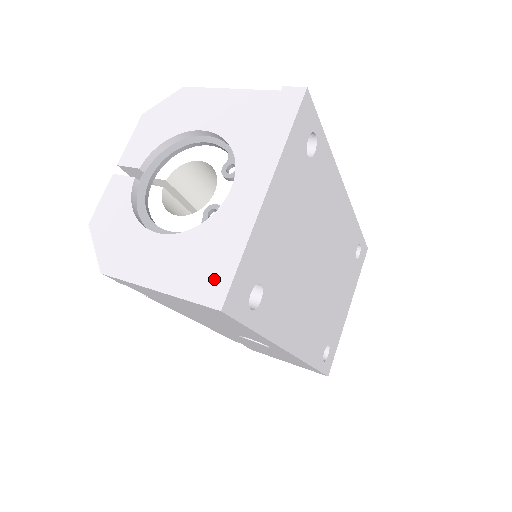
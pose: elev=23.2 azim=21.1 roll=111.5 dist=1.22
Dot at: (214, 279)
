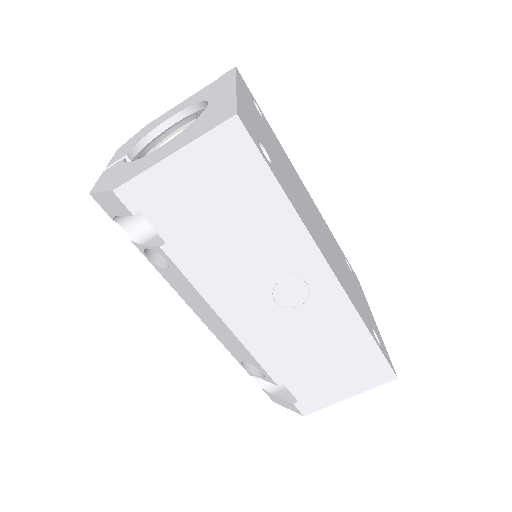
Dot at: (220, 116)
